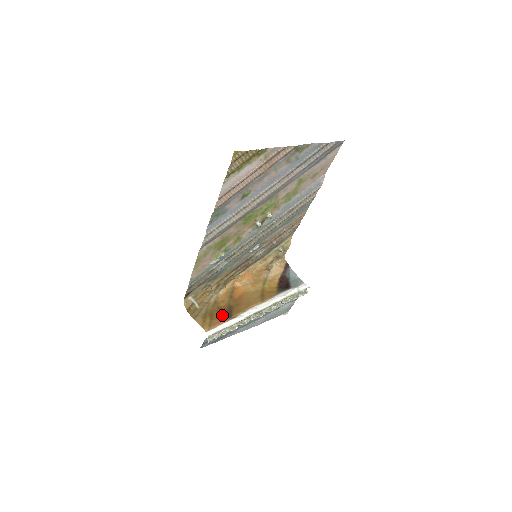
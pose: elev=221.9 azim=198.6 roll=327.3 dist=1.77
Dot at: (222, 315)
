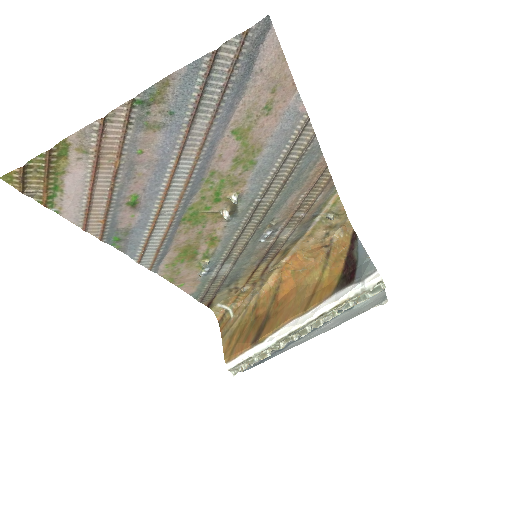
Dot at: (251, 334)
